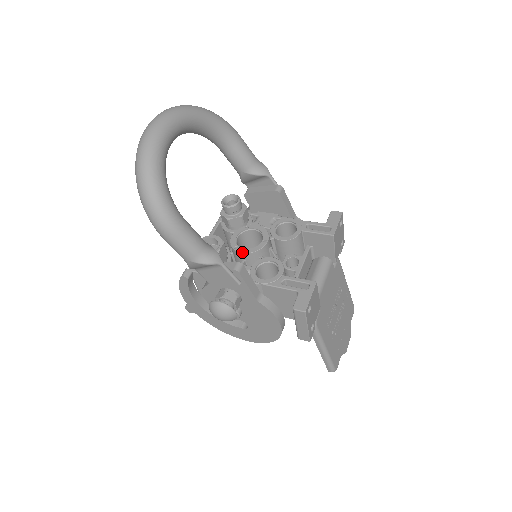
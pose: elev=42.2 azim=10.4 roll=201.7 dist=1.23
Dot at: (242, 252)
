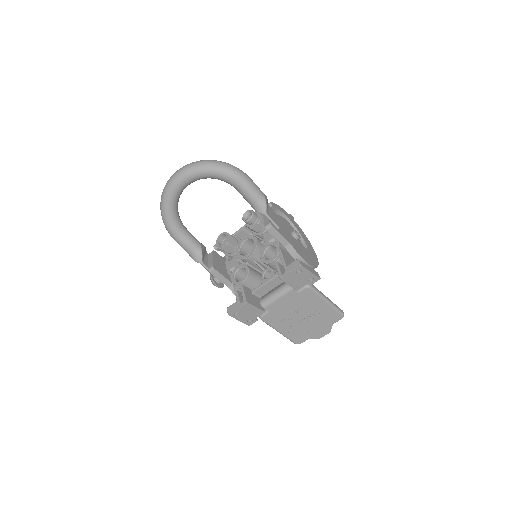
Dot at: (236, 254)
